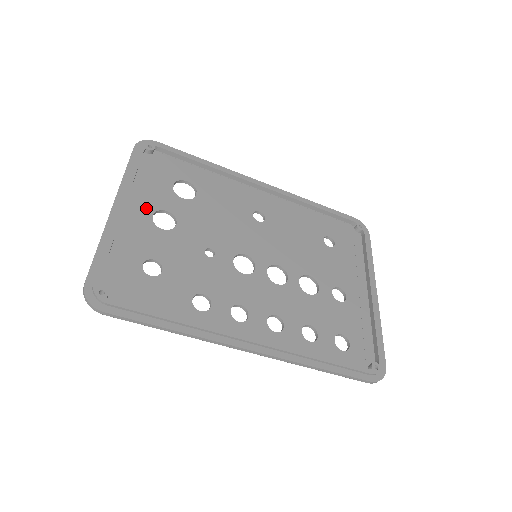
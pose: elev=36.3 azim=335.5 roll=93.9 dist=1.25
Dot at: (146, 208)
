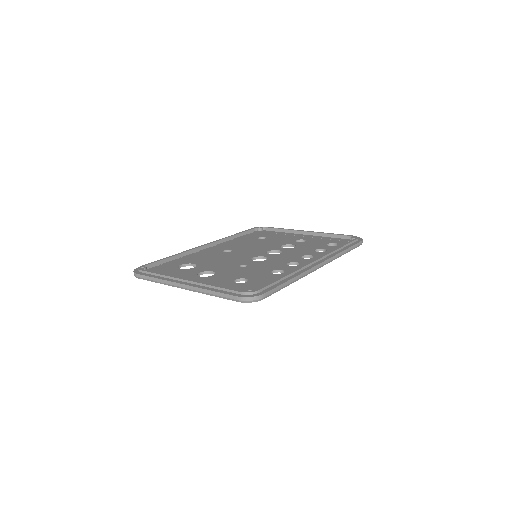
Dot at: (192, 278)
